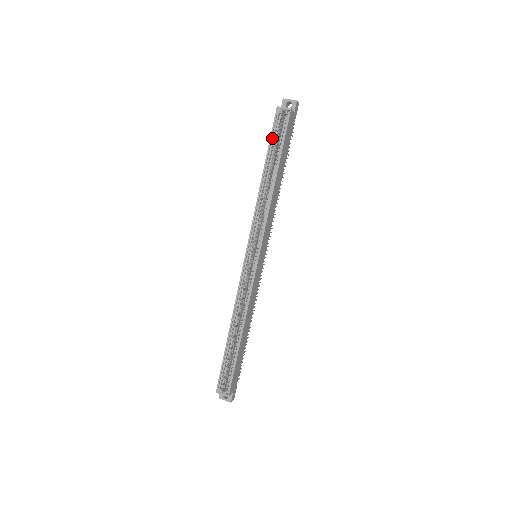
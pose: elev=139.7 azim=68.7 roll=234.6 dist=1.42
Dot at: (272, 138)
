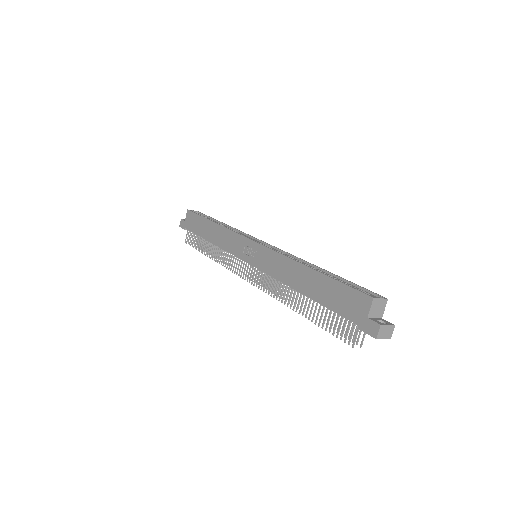
Dot at: (199, 216)
